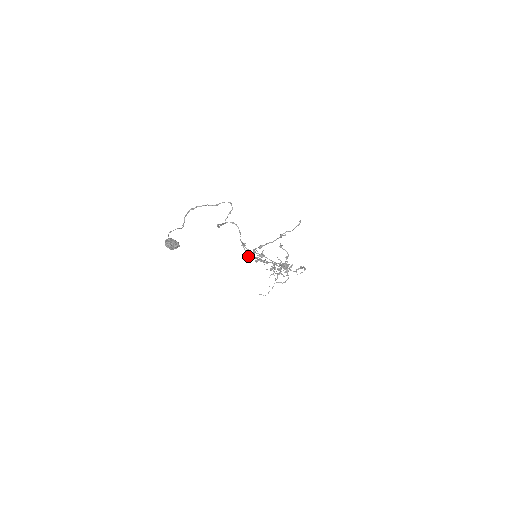
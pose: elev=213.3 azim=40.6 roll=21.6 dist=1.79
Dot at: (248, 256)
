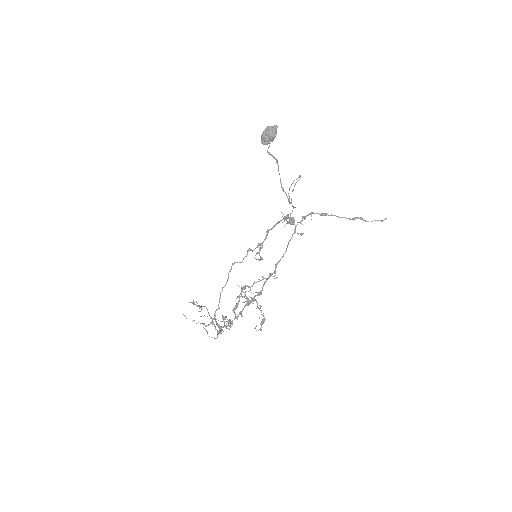
Dot at: (293, 218)
